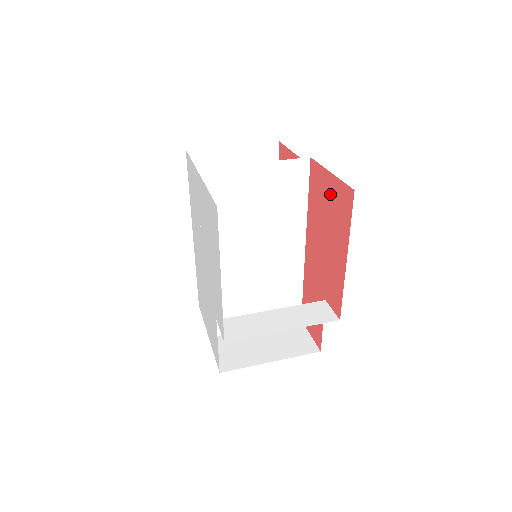
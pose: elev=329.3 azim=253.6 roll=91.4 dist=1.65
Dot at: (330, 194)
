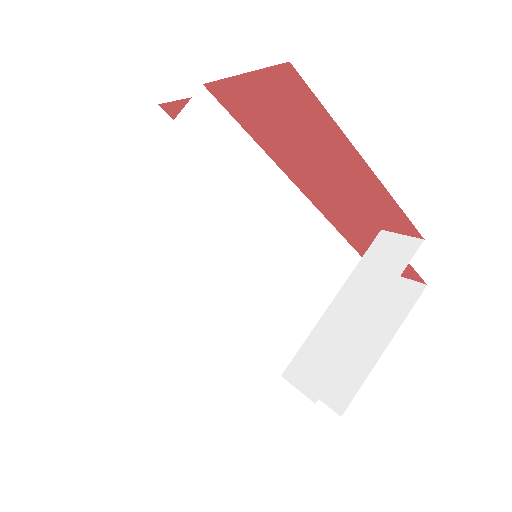
Dot at: (266, 103)
